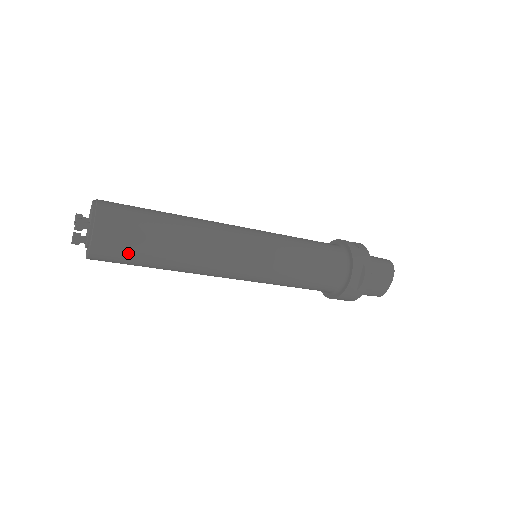
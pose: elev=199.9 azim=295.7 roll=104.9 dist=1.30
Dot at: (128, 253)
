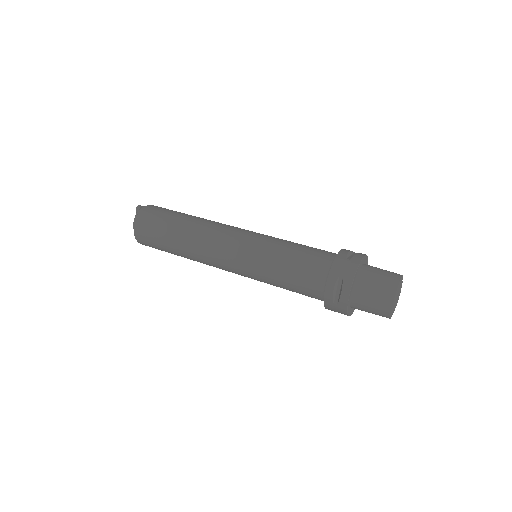
Dot at: occluded
